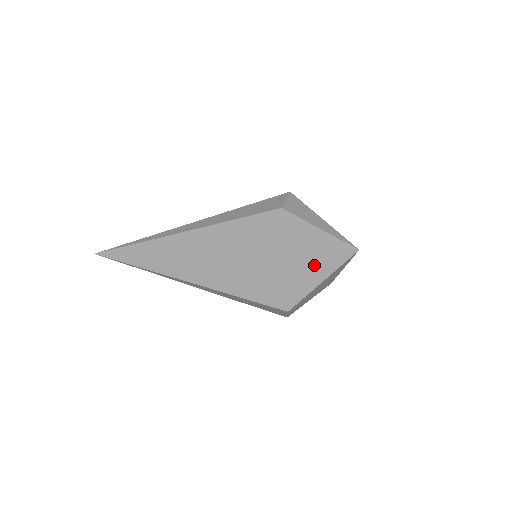
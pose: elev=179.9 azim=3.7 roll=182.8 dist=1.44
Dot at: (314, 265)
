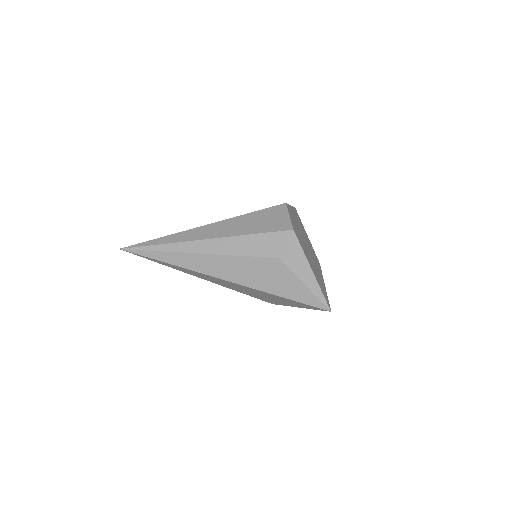
Dot at: (295, 303)
